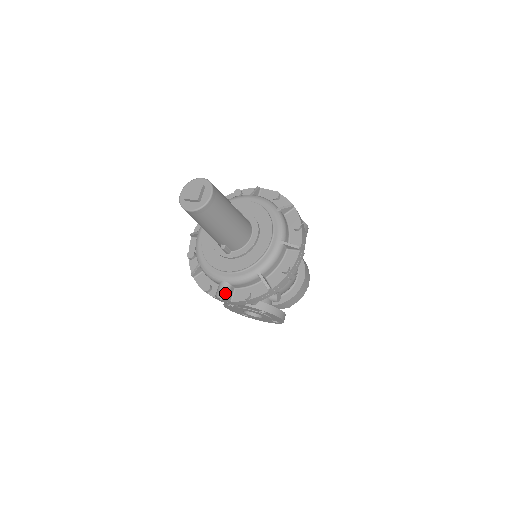
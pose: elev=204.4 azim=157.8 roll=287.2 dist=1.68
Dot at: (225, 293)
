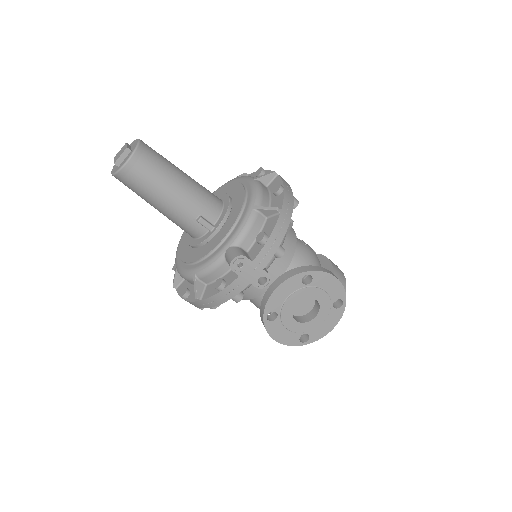
Dot at: (237, 253)
